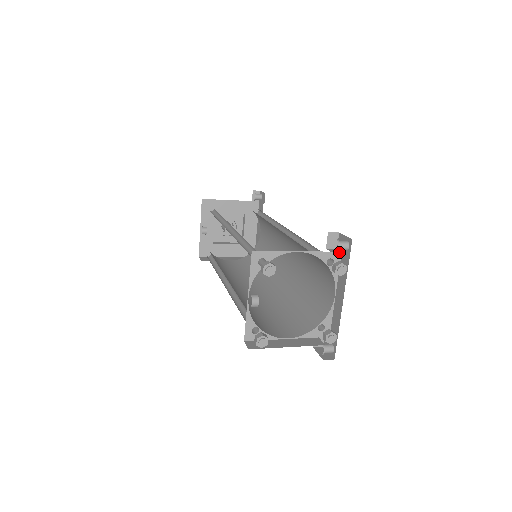
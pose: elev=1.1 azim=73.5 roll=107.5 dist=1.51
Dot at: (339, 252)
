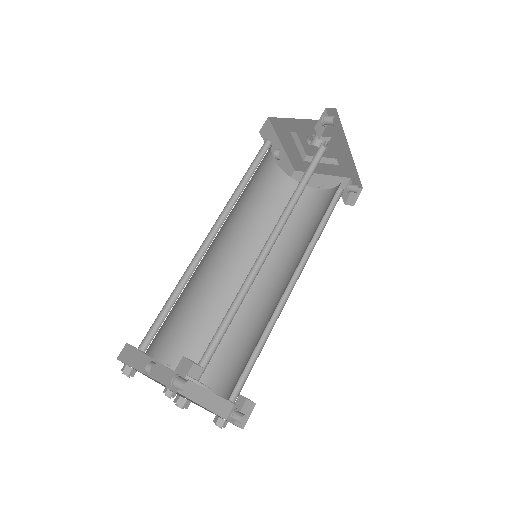
Dot at: (195, 379)
